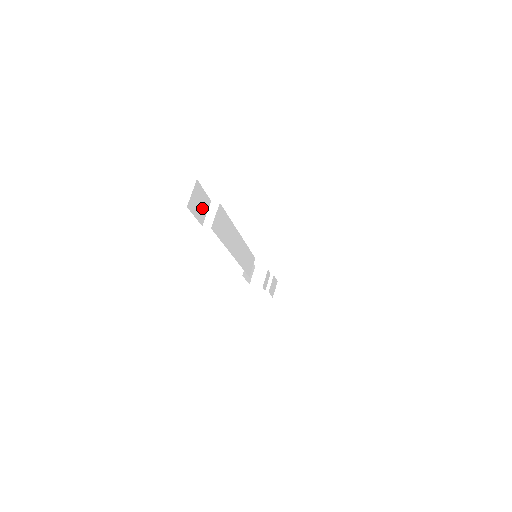
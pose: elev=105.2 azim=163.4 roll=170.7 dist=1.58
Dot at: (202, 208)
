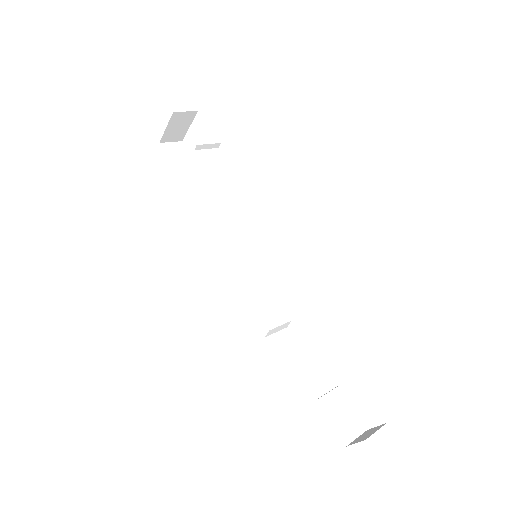
Dot at: (184, 166)
